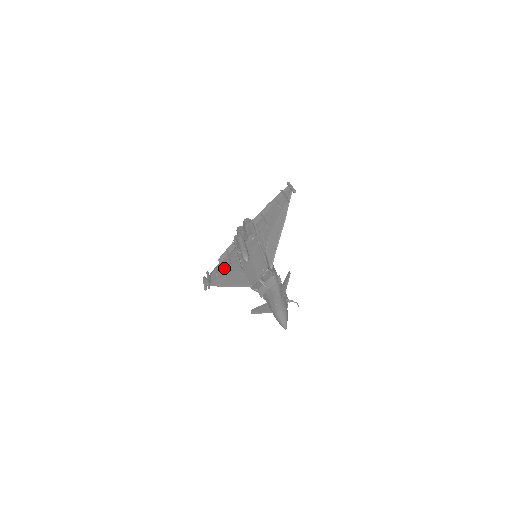
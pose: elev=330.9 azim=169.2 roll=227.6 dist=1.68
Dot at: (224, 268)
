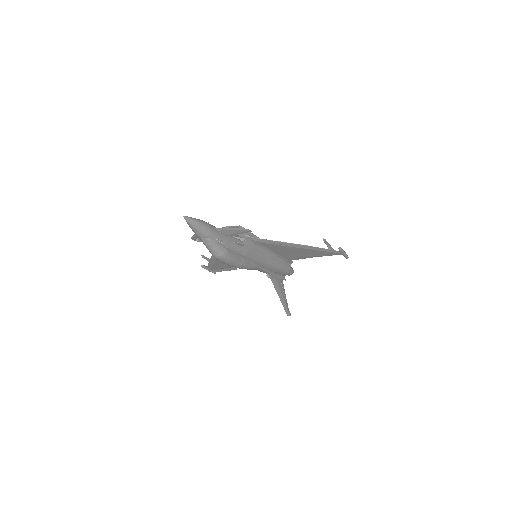
Dot at: occluded
